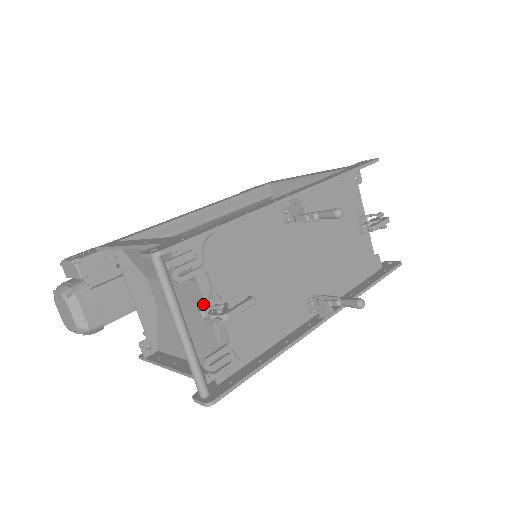
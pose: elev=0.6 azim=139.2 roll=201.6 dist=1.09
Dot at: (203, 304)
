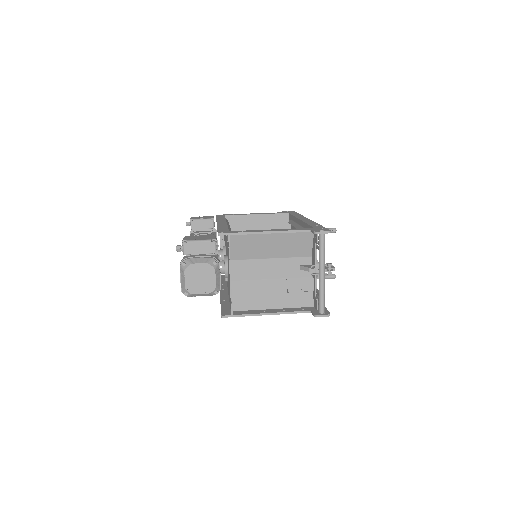
Dot at: (317, 265)
